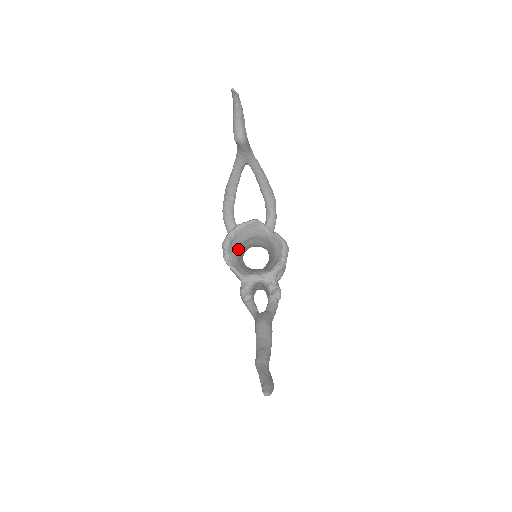
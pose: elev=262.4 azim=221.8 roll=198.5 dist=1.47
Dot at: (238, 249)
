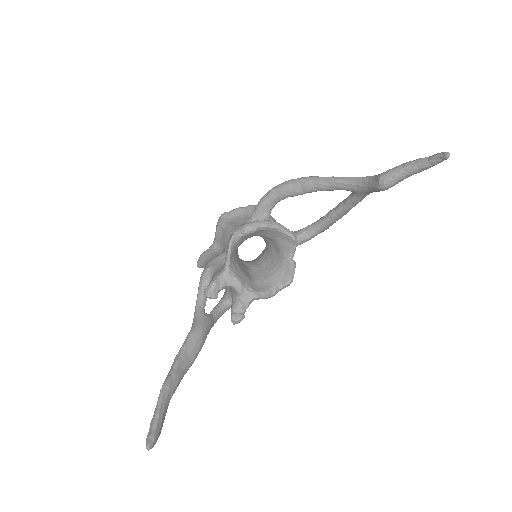
Dot at: occluded
